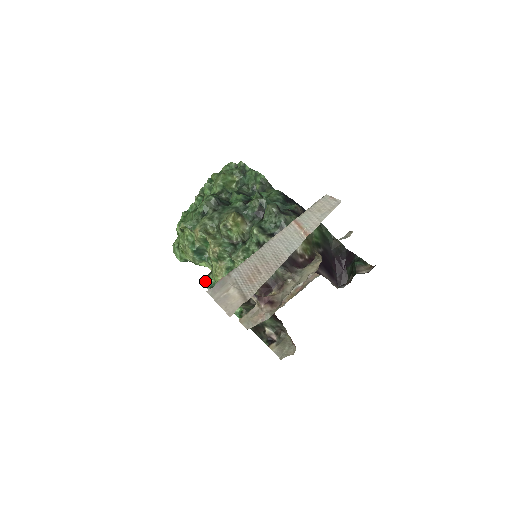
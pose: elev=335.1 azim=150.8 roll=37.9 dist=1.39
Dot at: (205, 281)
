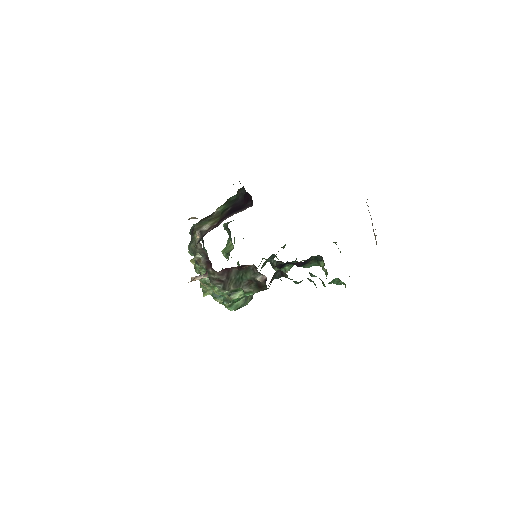
Dot at: (222, 302)
